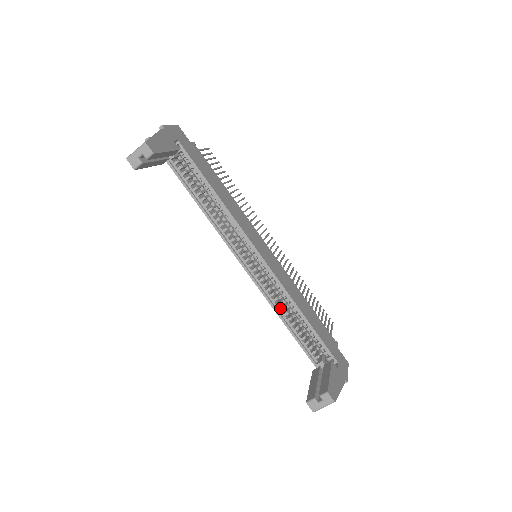
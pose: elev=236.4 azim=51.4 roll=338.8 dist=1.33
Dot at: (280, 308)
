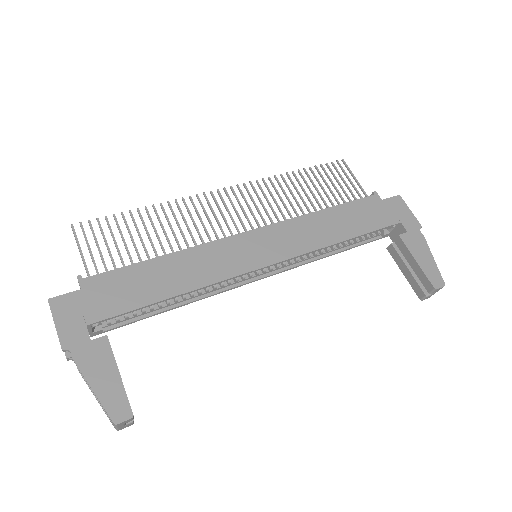
Dot at: (318, 252)
